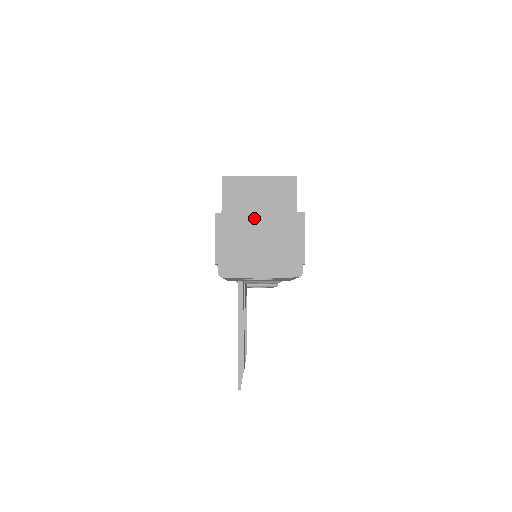
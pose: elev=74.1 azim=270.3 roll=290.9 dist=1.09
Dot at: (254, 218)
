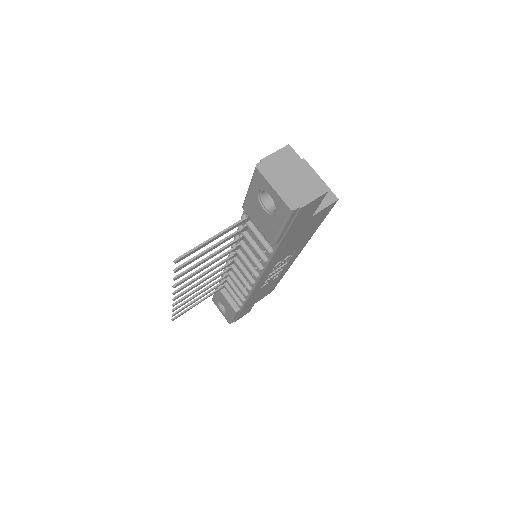
Dot at: (303, 166)
